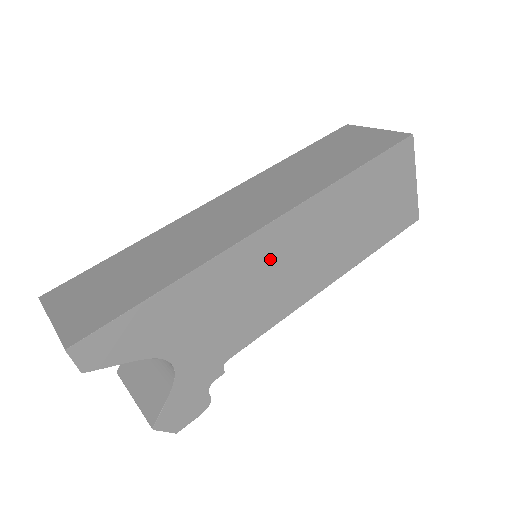
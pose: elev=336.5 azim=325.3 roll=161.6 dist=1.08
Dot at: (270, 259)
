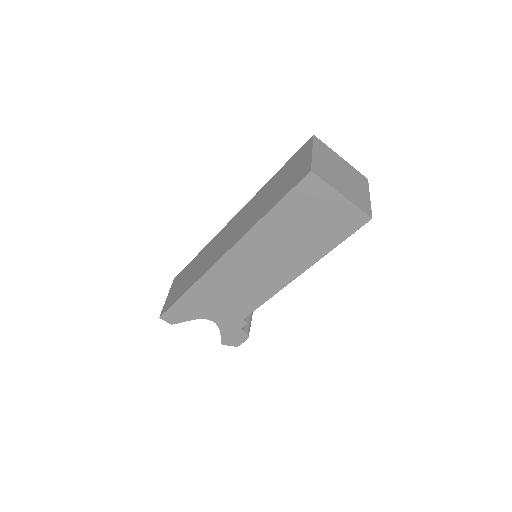
Dot at: (236, 273)
